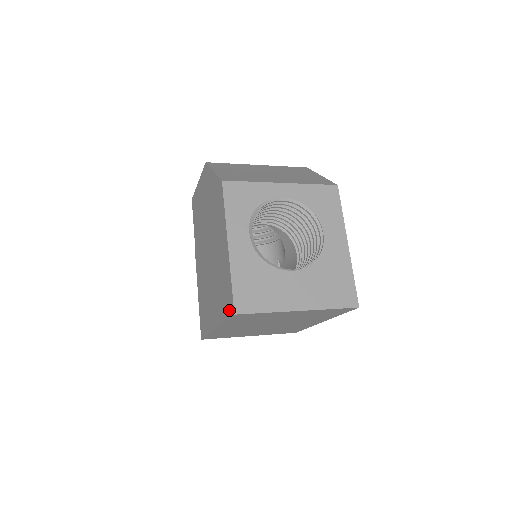
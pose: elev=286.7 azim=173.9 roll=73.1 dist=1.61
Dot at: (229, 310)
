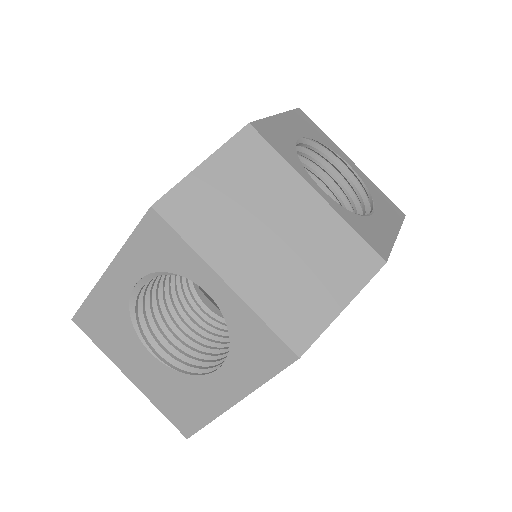
Dot at: occluded
